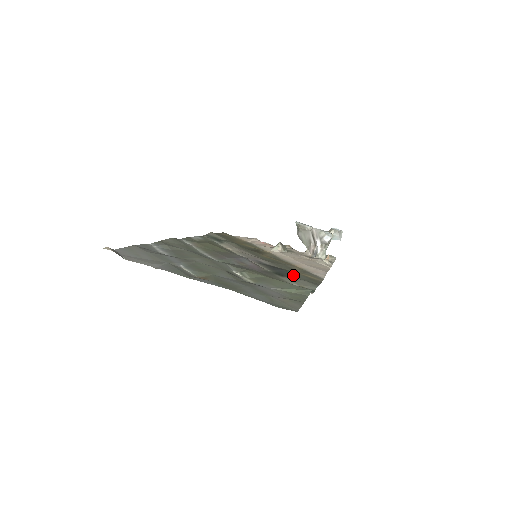
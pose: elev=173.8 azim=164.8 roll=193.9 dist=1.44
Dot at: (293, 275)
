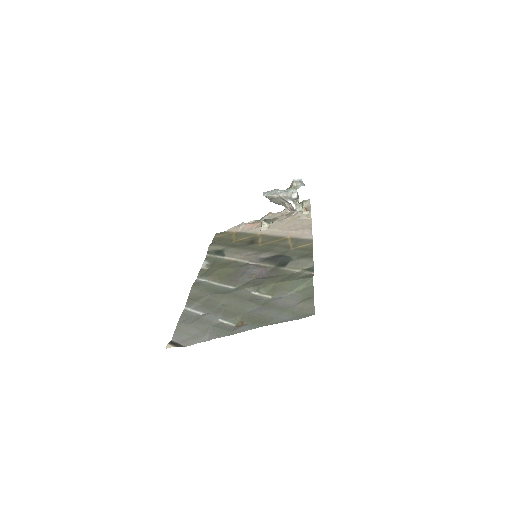
Dot at: (291, 256)
